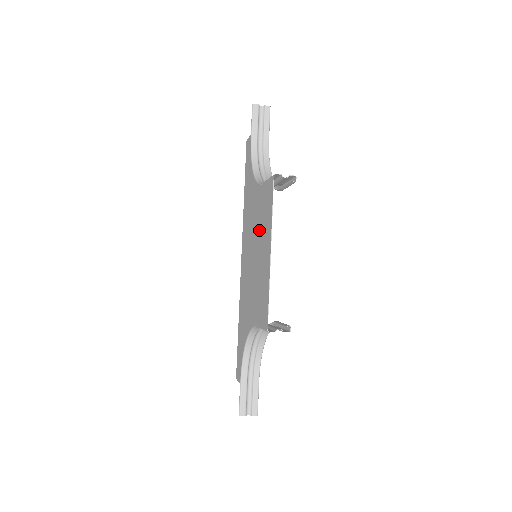
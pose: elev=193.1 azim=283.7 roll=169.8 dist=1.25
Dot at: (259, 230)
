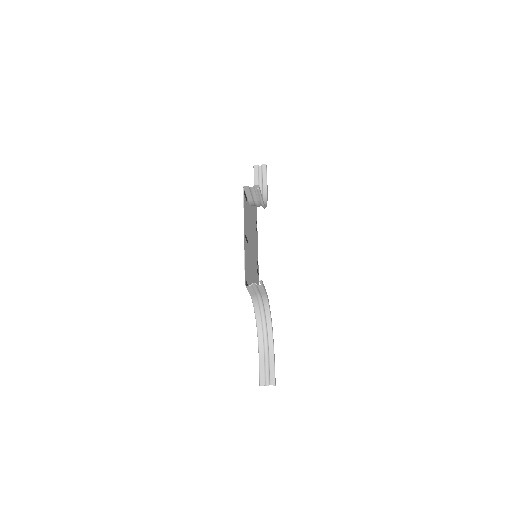
Dot at: (249, 232)
